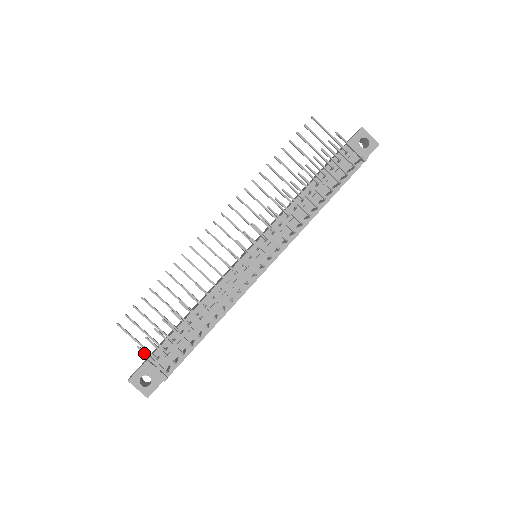
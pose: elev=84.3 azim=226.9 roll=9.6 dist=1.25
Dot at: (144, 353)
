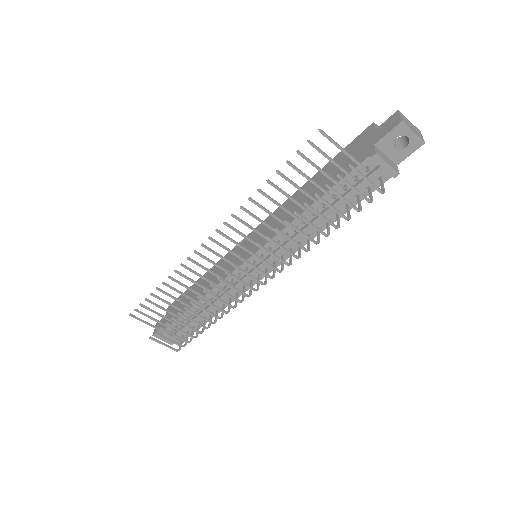
Dot at: occluded
